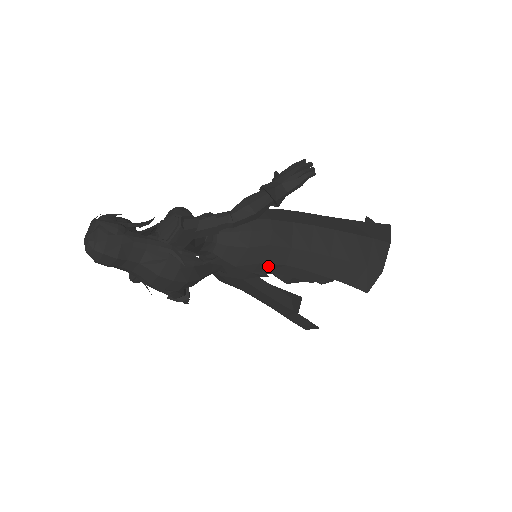
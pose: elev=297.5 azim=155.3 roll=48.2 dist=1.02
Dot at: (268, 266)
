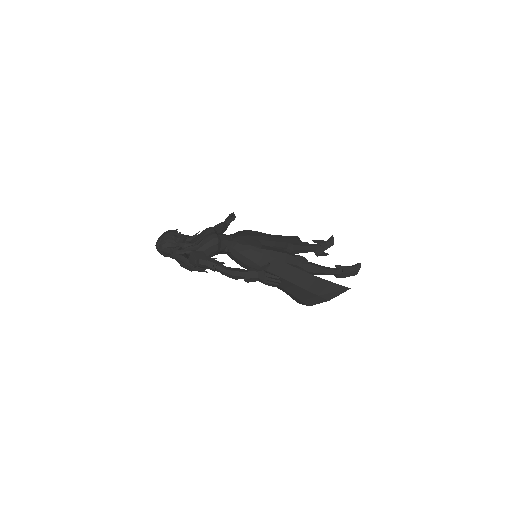
Dot at: occluded
